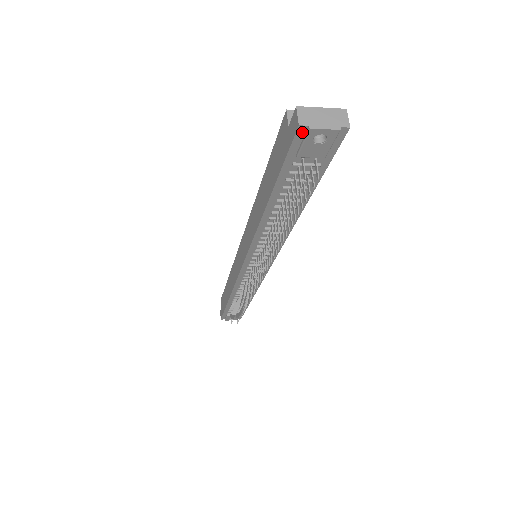
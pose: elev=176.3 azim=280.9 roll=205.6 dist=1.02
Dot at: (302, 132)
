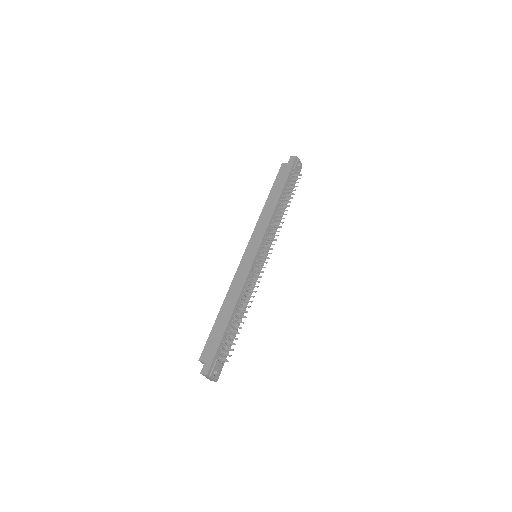
Dot at: (296, 159)
